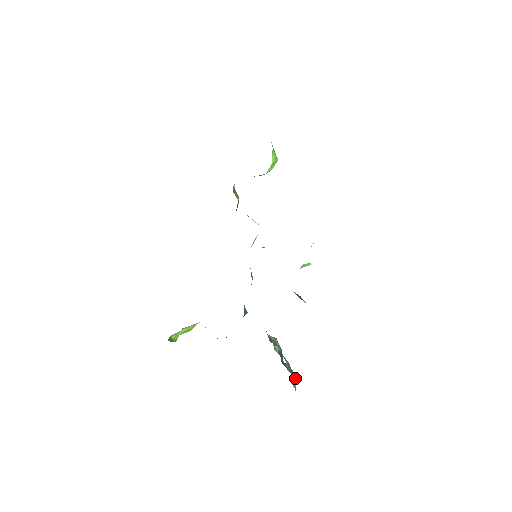
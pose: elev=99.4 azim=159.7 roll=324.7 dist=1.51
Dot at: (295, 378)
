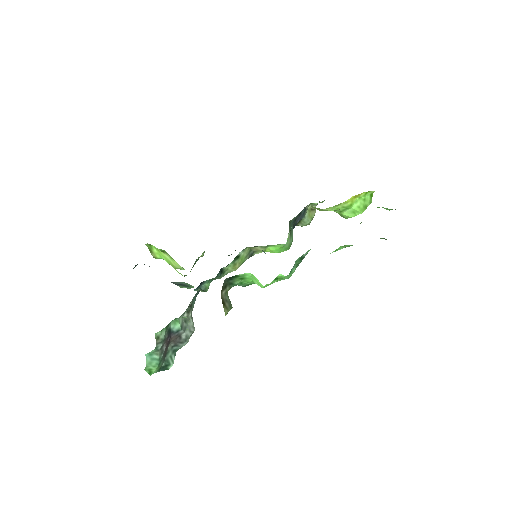
Dot at: (158, 362)
